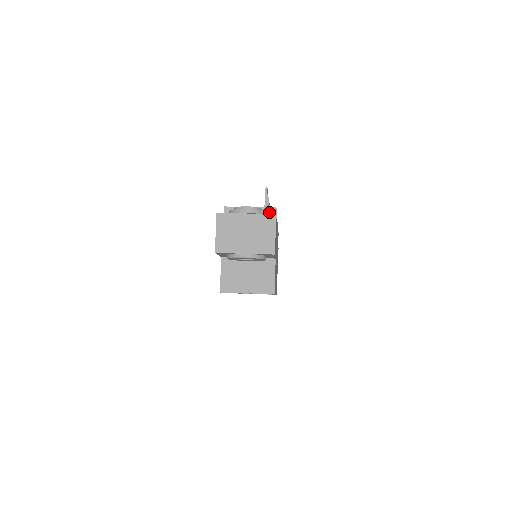
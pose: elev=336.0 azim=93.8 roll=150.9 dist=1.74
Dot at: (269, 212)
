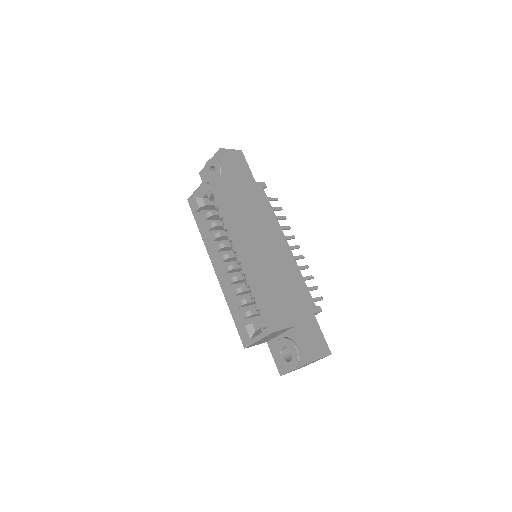
Dot at: occluded
